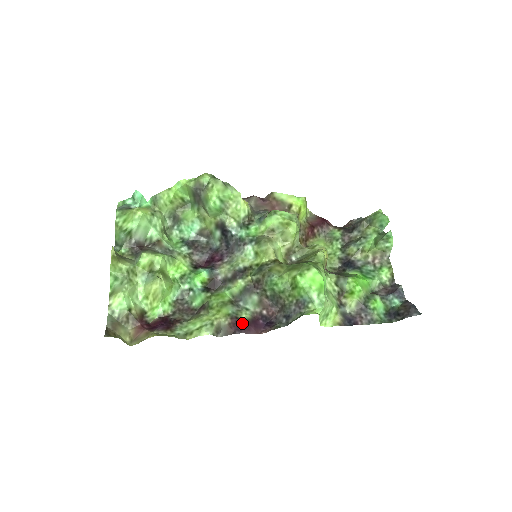
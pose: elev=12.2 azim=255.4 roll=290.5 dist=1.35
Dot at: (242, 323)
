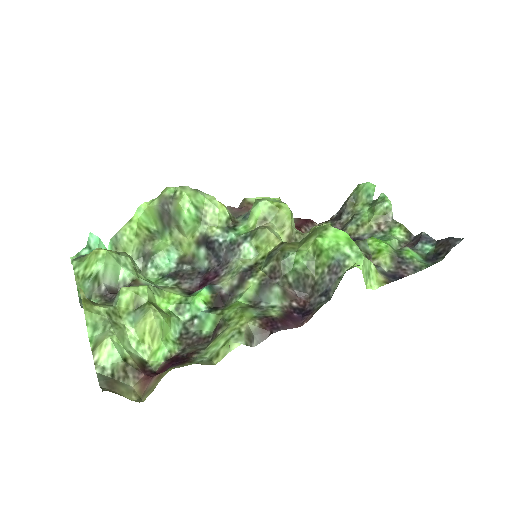
Dot at: (275, 320)
